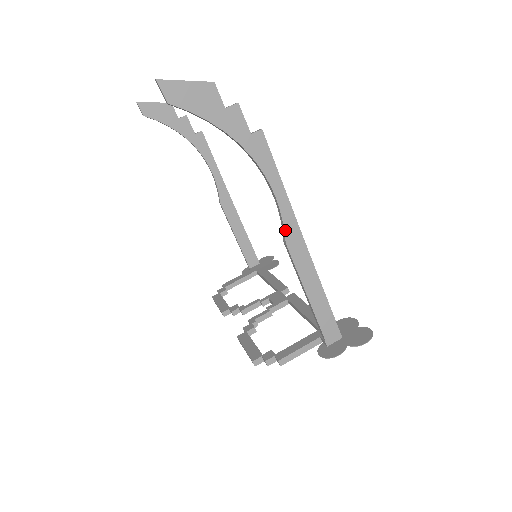
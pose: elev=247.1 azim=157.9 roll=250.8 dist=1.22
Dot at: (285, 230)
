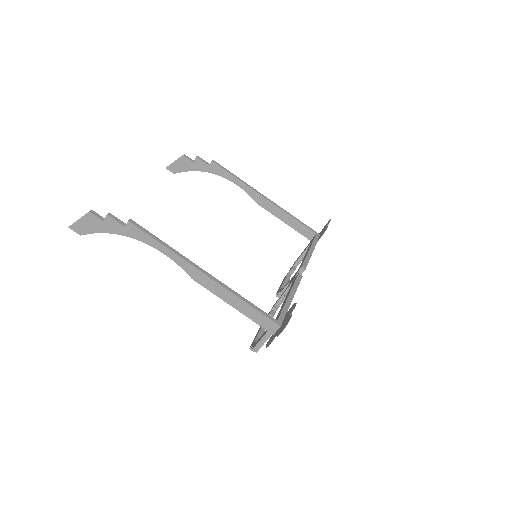
Dot at: (185, 271)
